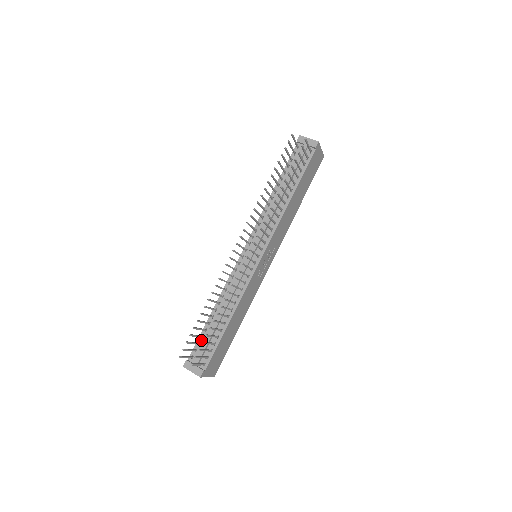
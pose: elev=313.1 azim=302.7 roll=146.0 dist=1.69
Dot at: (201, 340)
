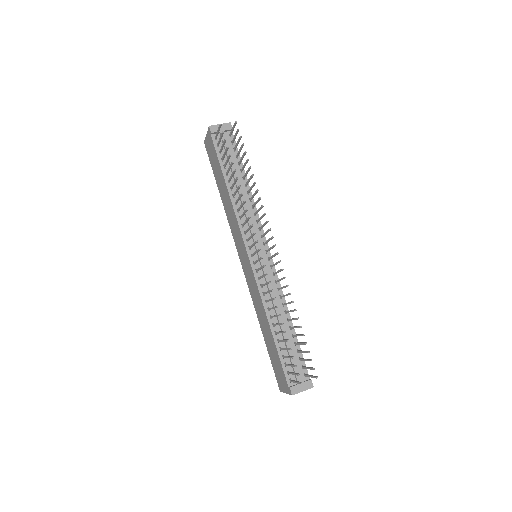
Dot at: (284, 360)
